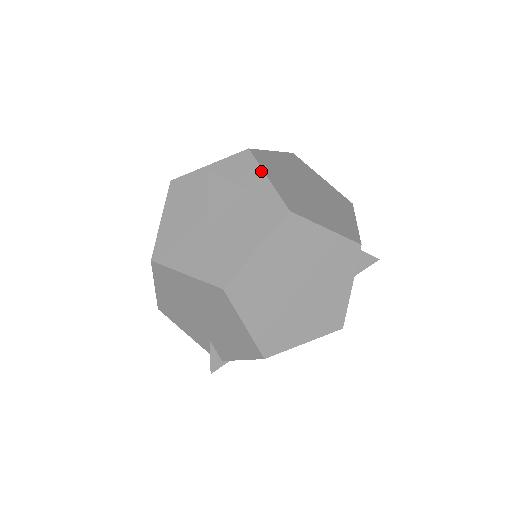
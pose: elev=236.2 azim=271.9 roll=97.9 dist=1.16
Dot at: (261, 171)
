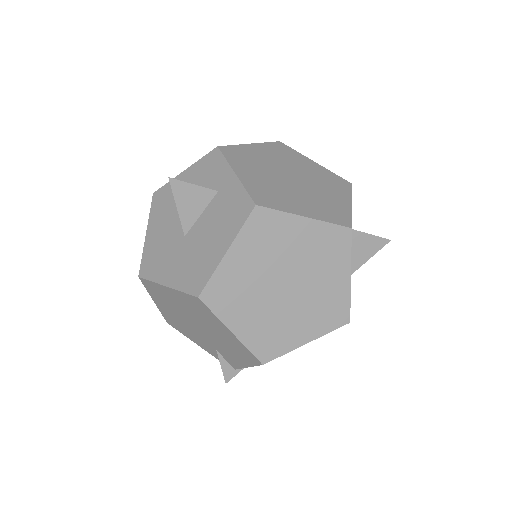
Dot at: (229, 167)
